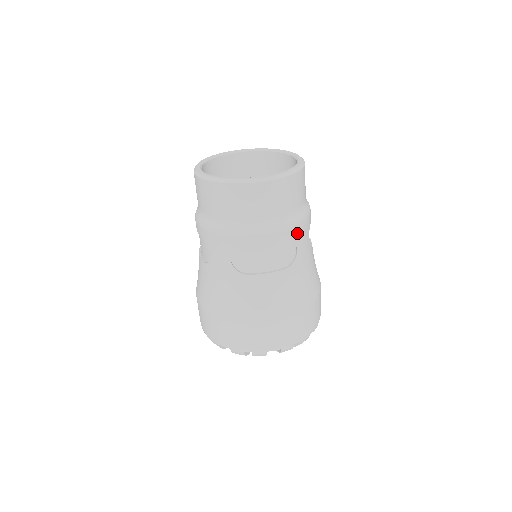
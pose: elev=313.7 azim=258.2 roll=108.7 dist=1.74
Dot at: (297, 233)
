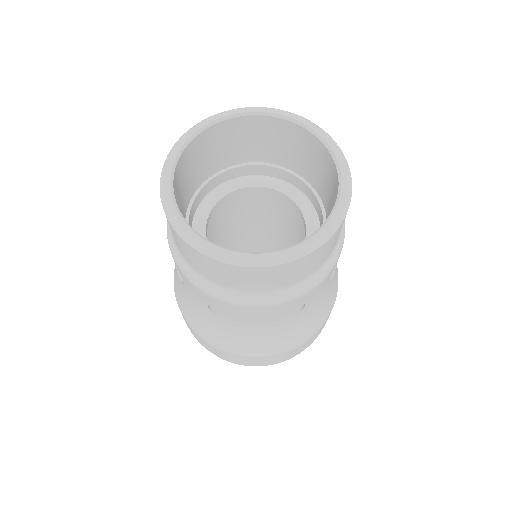
Dot at: (309, 295)
